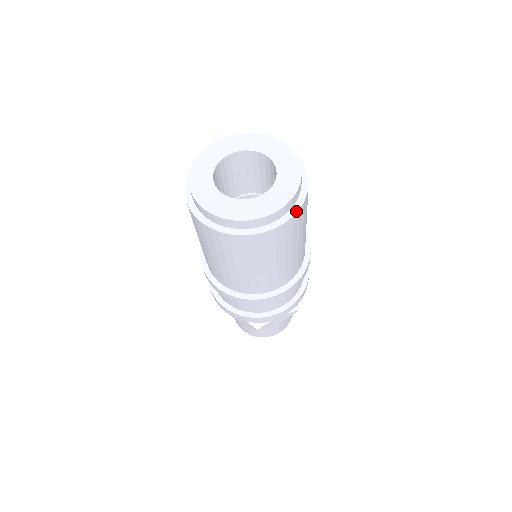
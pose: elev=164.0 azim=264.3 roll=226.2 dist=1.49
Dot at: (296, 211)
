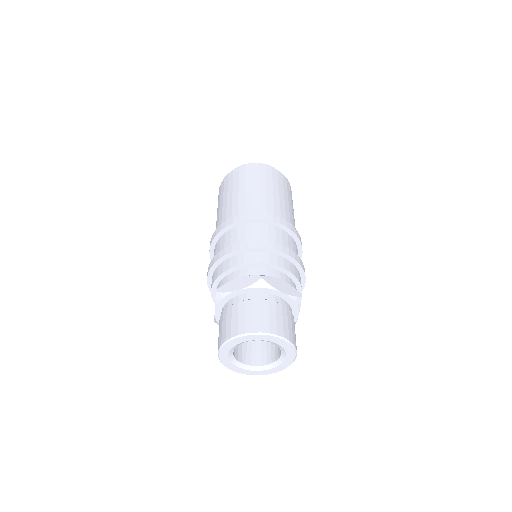
Dot at: (287, 181)
